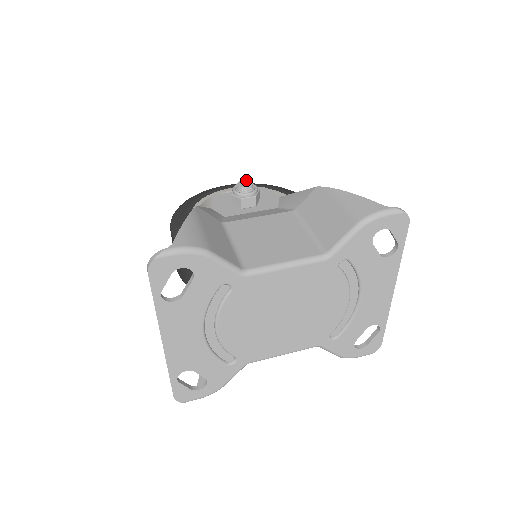
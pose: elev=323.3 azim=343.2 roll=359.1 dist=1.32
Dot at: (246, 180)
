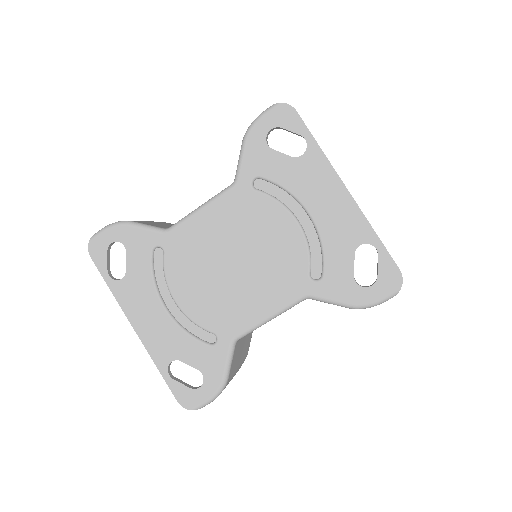
Dot at: occluded
